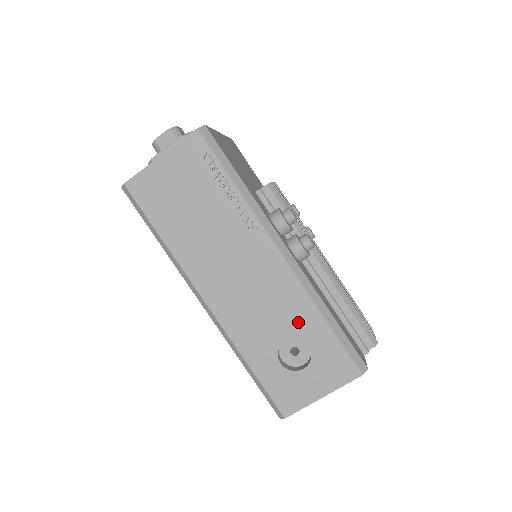
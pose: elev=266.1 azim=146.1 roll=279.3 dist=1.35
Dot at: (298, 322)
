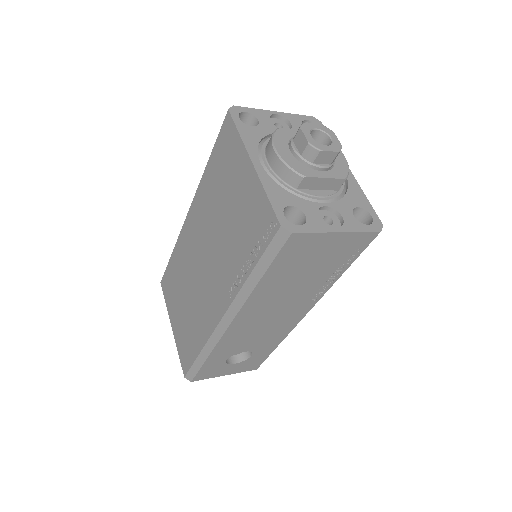
Dot at: (264, 345)
